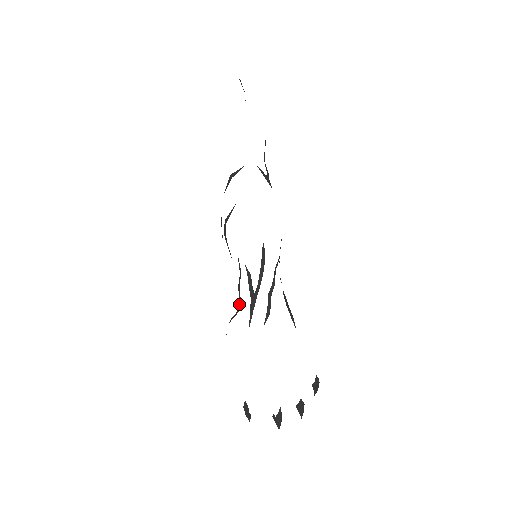
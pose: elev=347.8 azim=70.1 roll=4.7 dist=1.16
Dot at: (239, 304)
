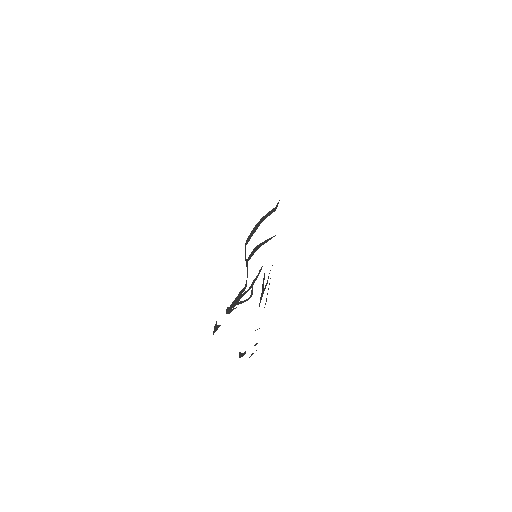
Dot at: (251, 294)
